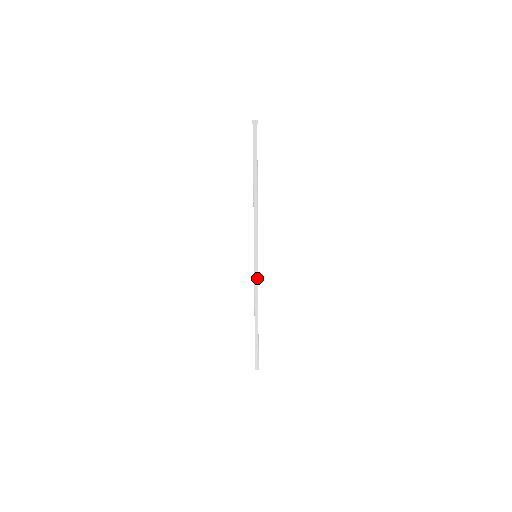
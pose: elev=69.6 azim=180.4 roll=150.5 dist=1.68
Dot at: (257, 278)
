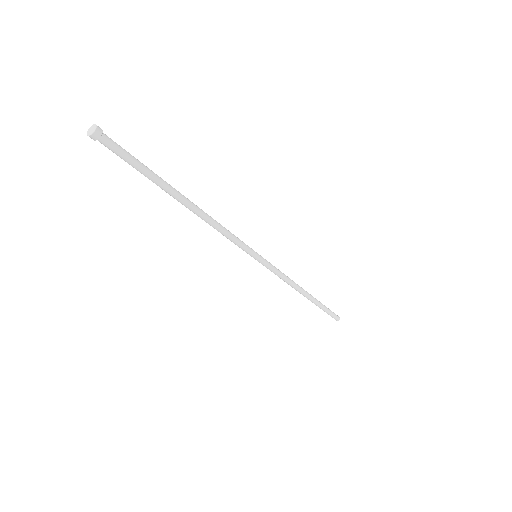
Dot at: (274, 272)
